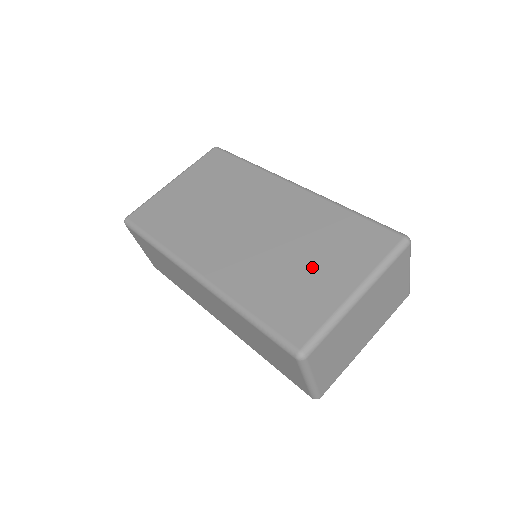
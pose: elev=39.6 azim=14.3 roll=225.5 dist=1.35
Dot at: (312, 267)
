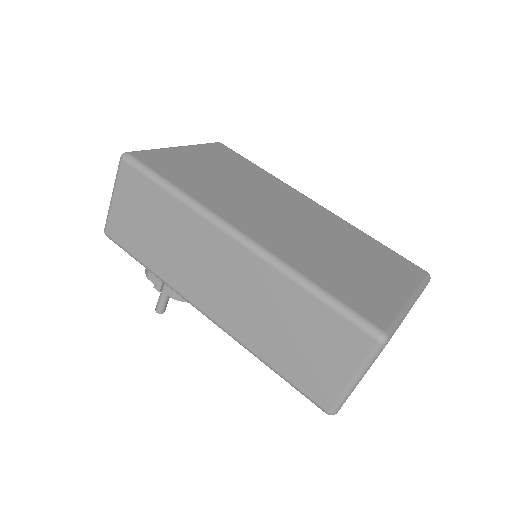
Dot at: (363, 268)
